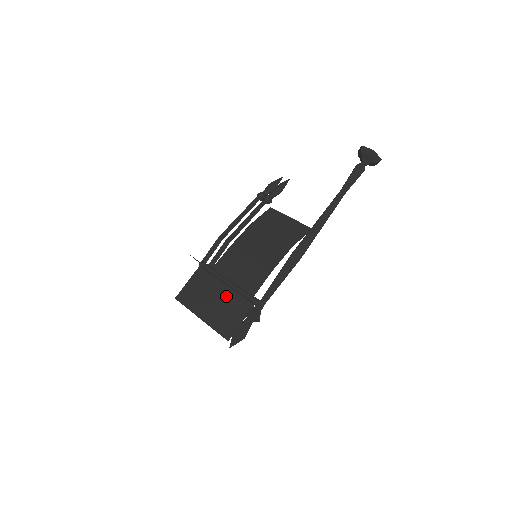
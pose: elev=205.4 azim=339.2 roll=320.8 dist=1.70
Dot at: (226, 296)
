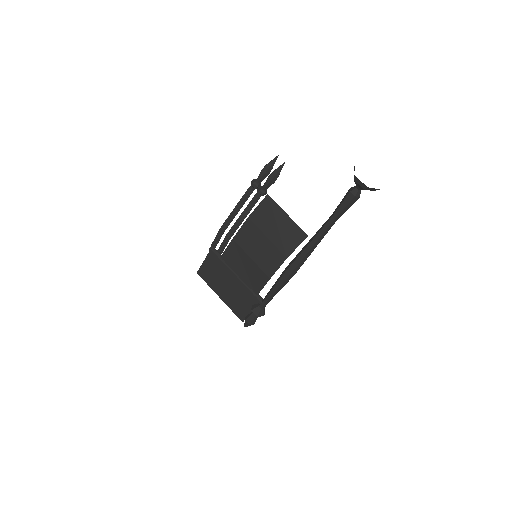
Dot at: (236, 286)
